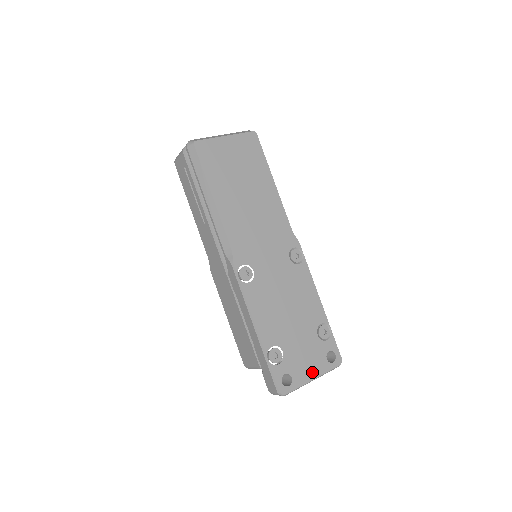
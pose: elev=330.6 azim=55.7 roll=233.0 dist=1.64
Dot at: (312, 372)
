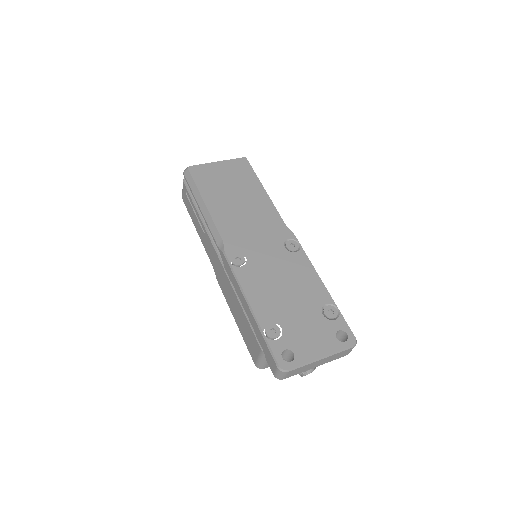
Dot at: (319, 350)
